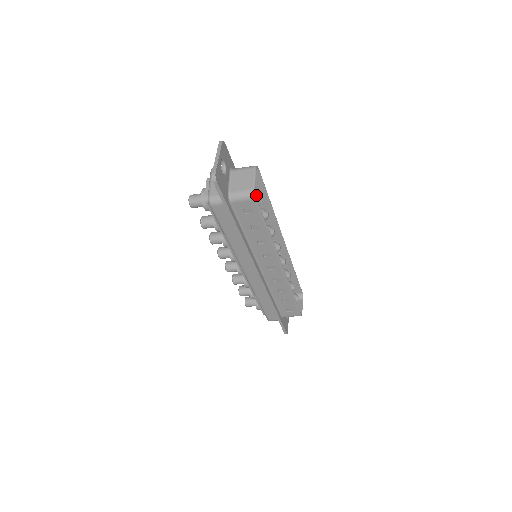
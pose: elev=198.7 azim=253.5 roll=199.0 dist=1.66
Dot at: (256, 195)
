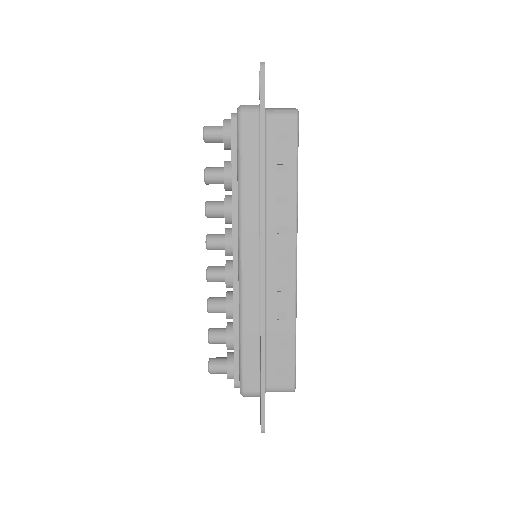
Dot at: occluded
